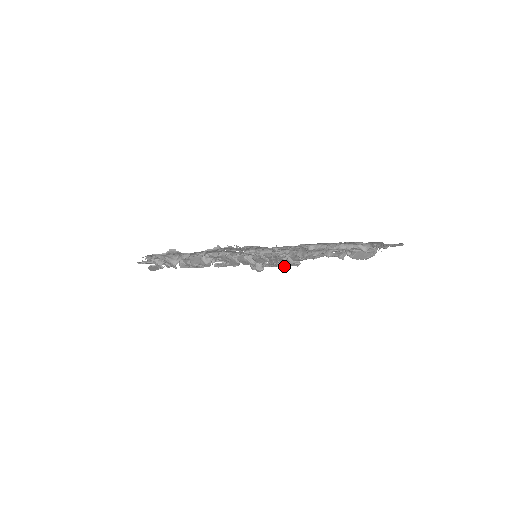
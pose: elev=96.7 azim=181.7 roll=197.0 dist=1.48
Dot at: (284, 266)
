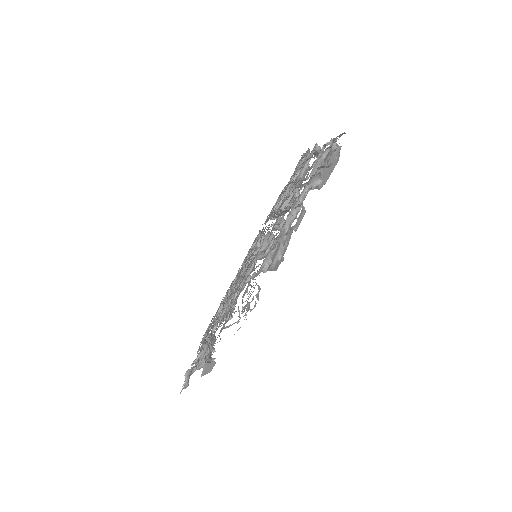
Dot at: occluded
